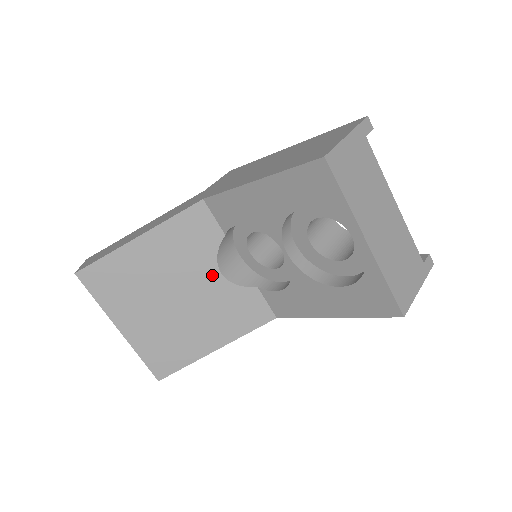
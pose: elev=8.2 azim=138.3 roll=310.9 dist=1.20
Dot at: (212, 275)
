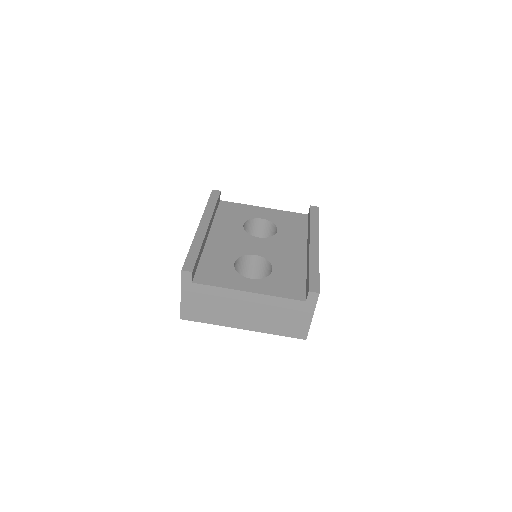
Dot at: occluded
